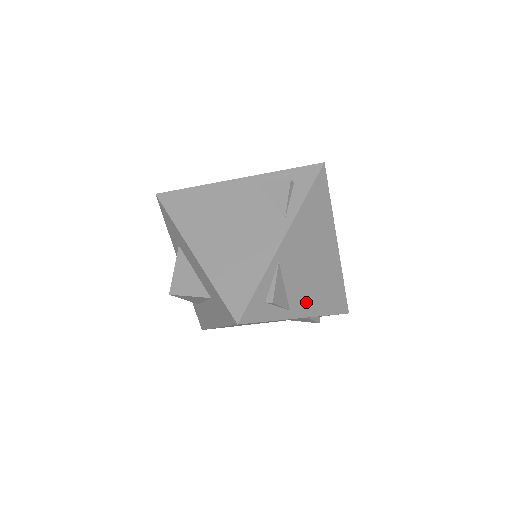
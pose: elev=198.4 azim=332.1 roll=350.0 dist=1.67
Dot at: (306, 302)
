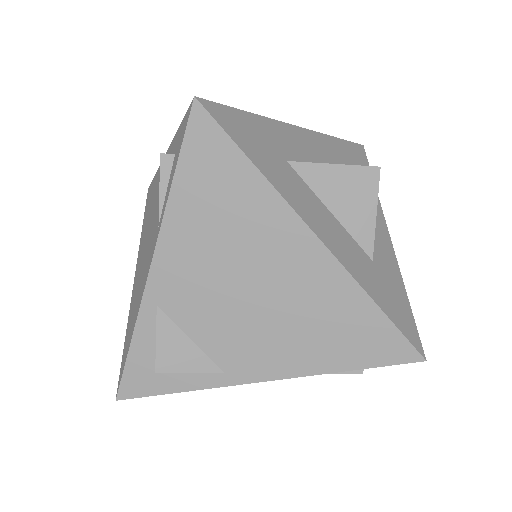
Dot at: (264, 356)
